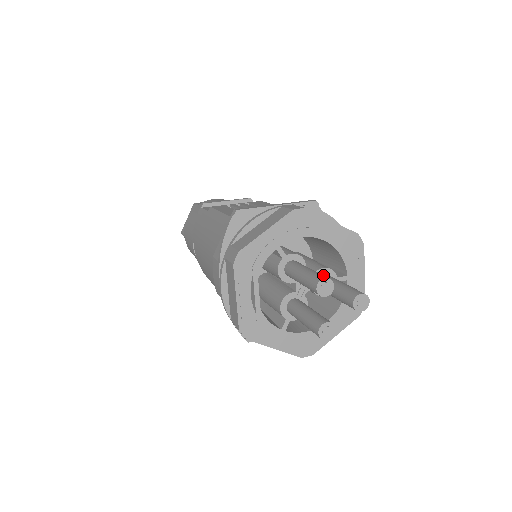
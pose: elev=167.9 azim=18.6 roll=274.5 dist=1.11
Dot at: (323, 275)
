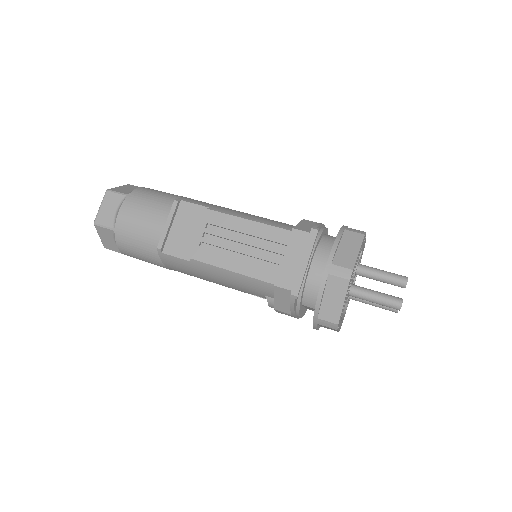
Dot at: (395, 299)
